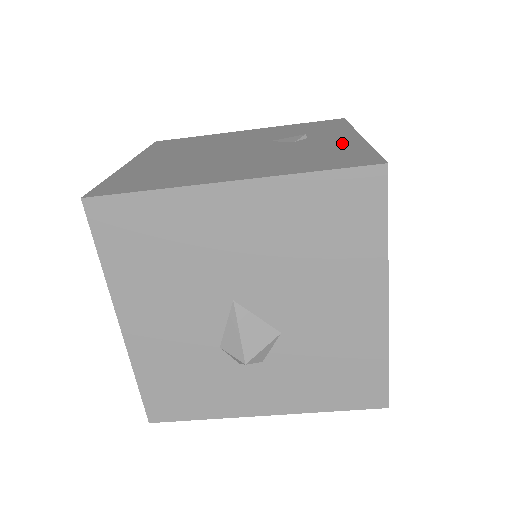
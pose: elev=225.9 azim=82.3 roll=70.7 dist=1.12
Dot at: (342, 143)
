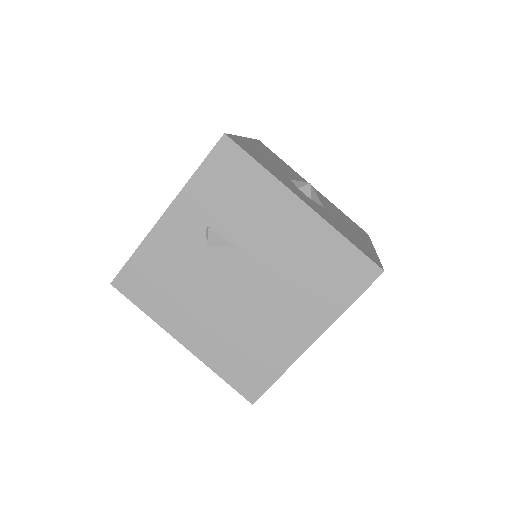
Dot at: occluded
